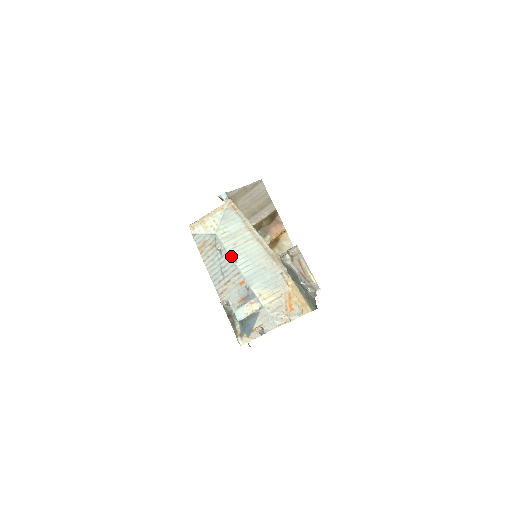
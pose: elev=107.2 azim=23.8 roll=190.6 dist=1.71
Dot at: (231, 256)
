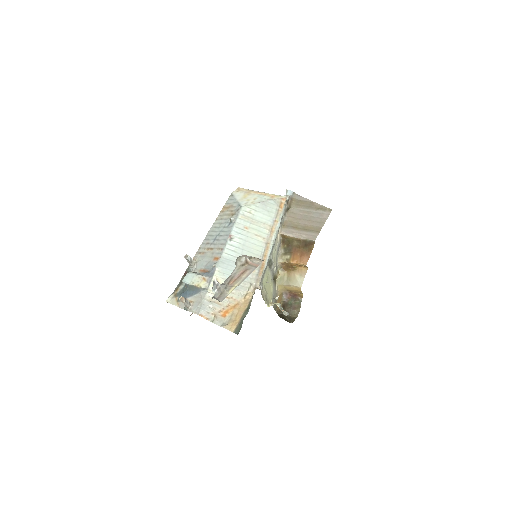
Dot at: (232, 232)
